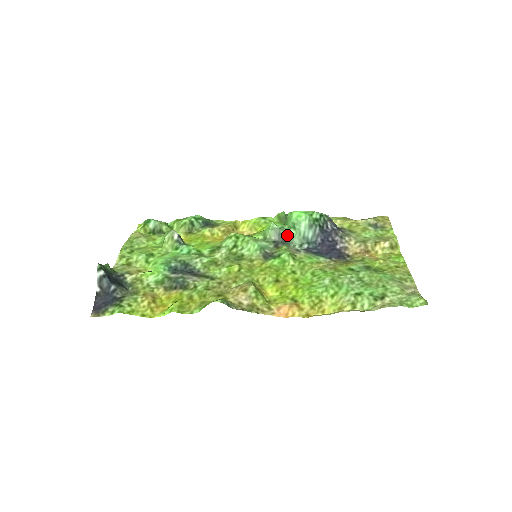
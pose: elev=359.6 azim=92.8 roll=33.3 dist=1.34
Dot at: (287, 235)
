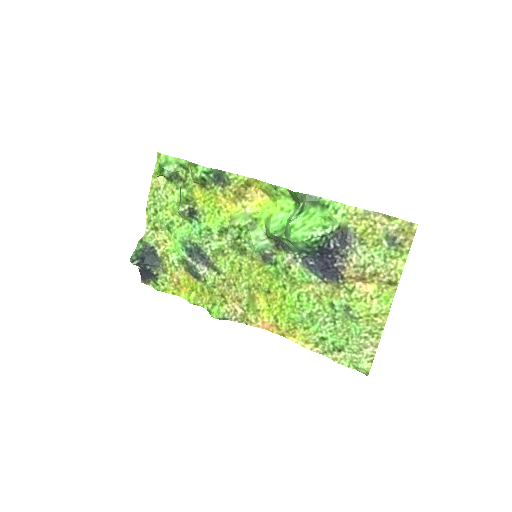
Dot at: (286, 243)
